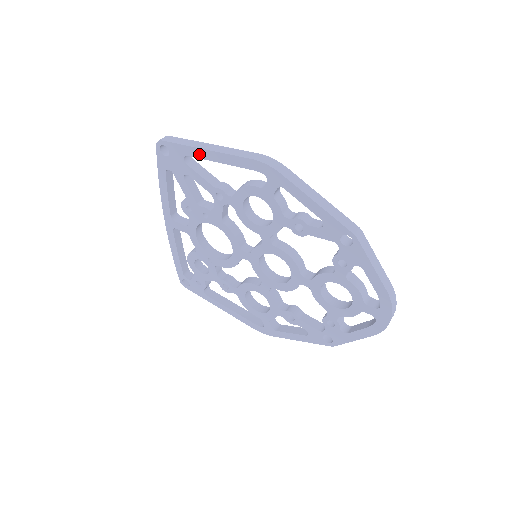
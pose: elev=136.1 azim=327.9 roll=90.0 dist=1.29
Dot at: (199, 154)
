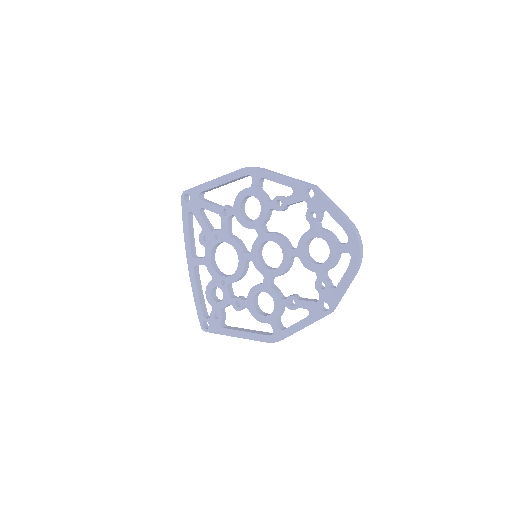
Dot at: (209, 186)
